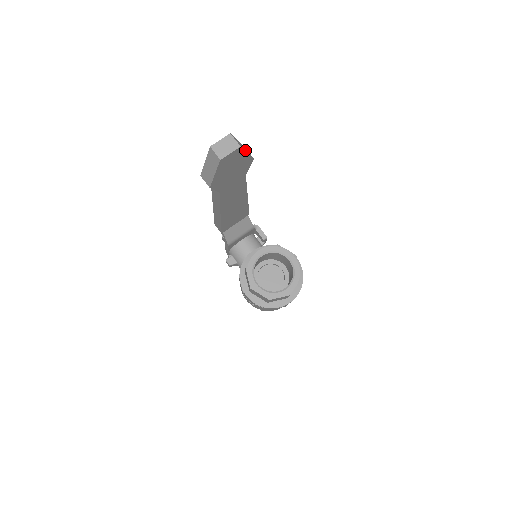
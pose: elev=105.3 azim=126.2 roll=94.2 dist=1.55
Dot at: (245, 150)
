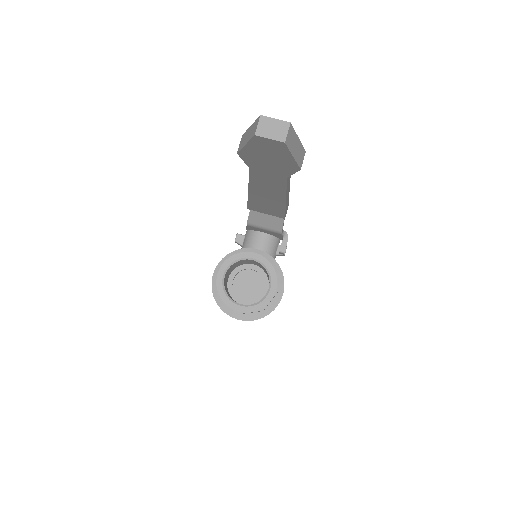
Dot at: (293, 152)
